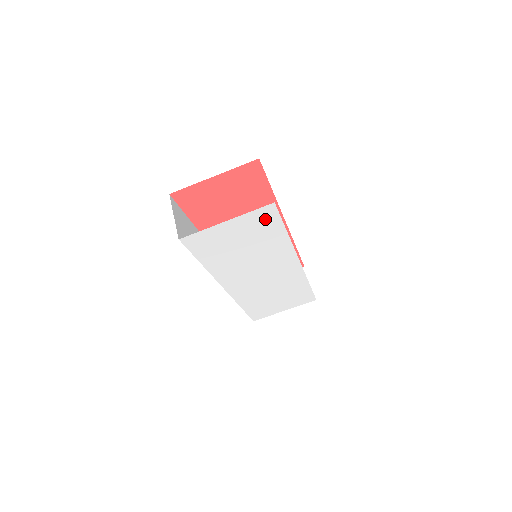
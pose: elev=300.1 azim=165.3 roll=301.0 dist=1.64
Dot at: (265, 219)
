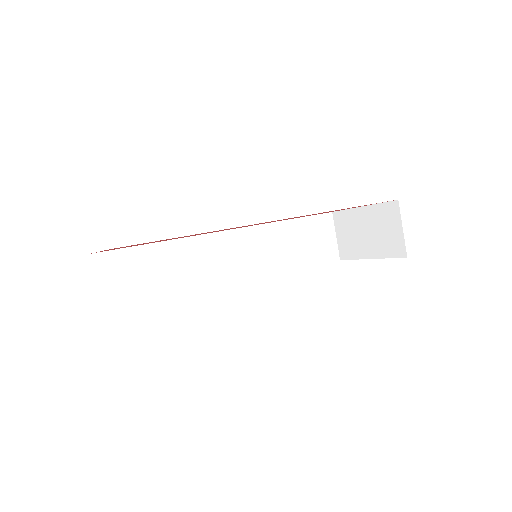
Dot at: occluded
